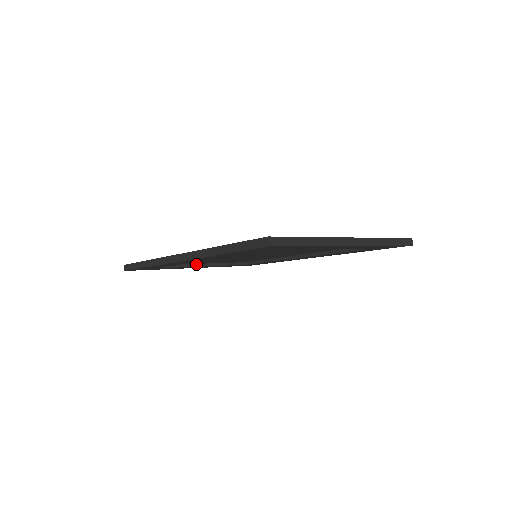
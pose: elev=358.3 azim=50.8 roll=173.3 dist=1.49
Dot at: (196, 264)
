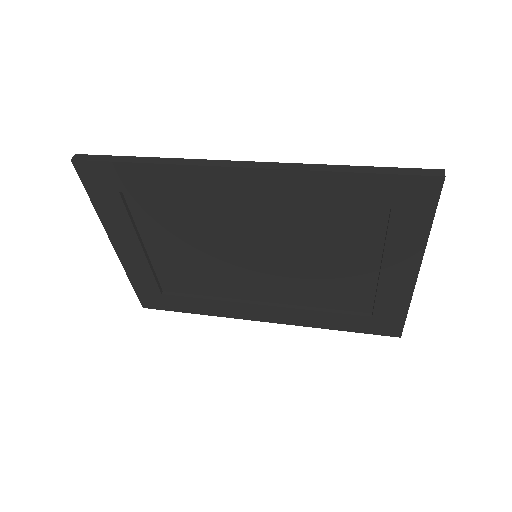
Dot at: (140, 236)
